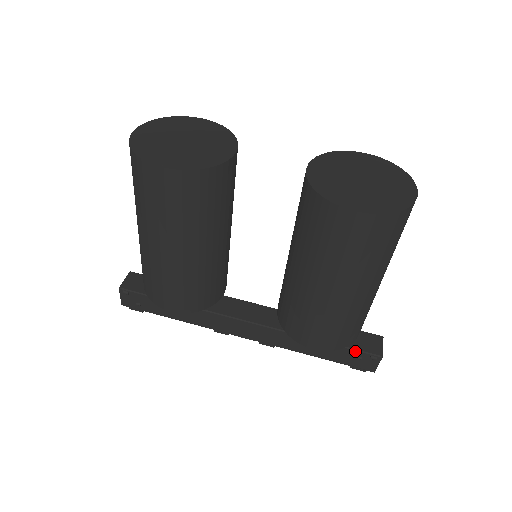
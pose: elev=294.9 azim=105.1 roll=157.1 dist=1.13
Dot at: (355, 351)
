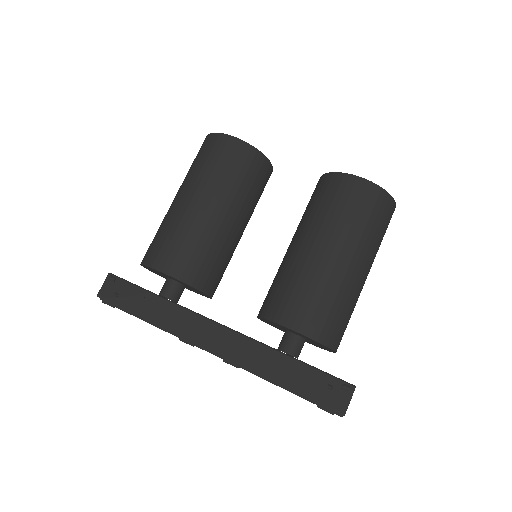
Dot at: (327, 375)
